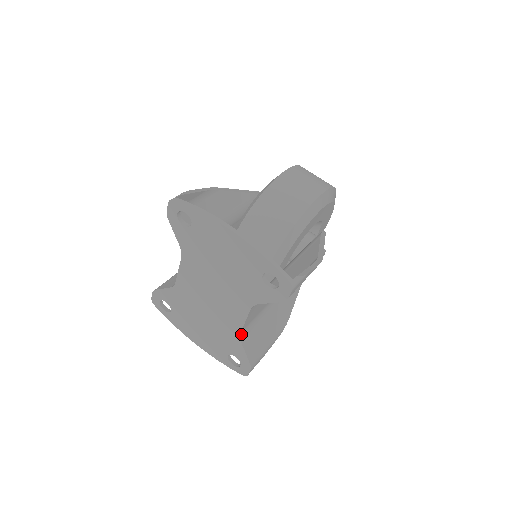
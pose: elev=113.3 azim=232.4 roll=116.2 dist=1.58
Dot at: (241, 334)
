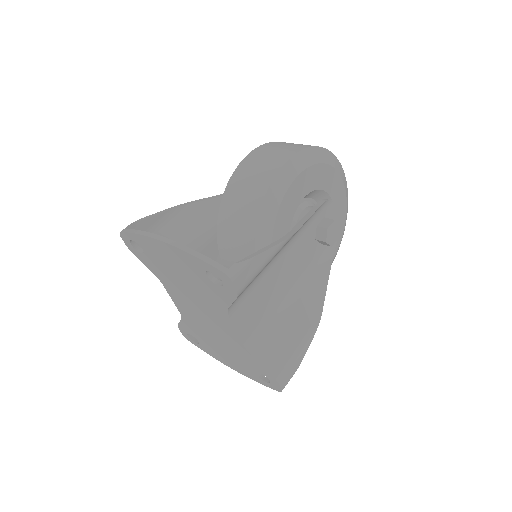
Dot at: (247, 346)
